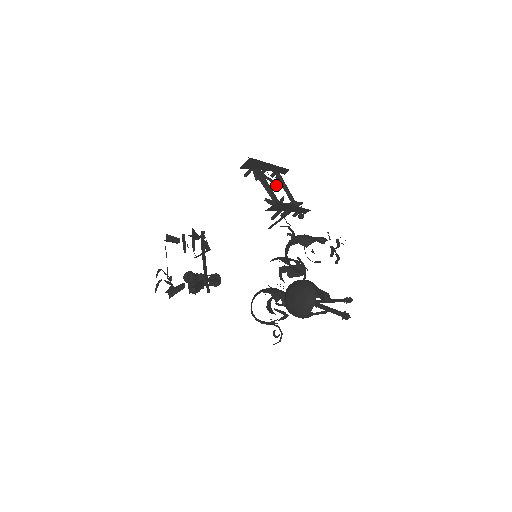
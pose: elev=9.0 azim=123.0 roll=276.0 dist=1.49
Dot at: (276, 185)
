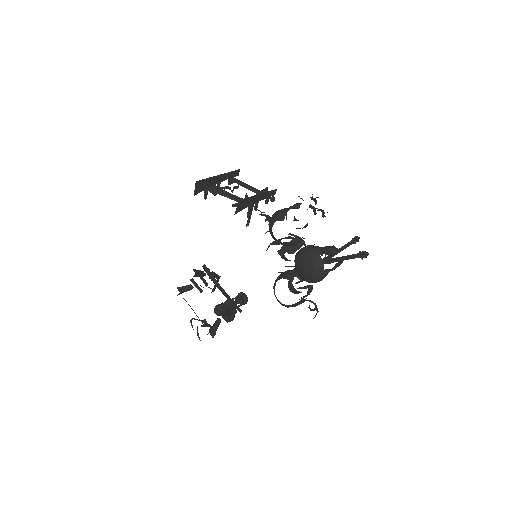
Dot at: occluded
